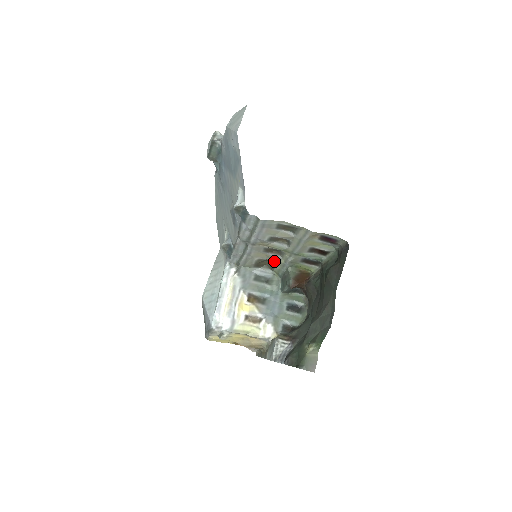
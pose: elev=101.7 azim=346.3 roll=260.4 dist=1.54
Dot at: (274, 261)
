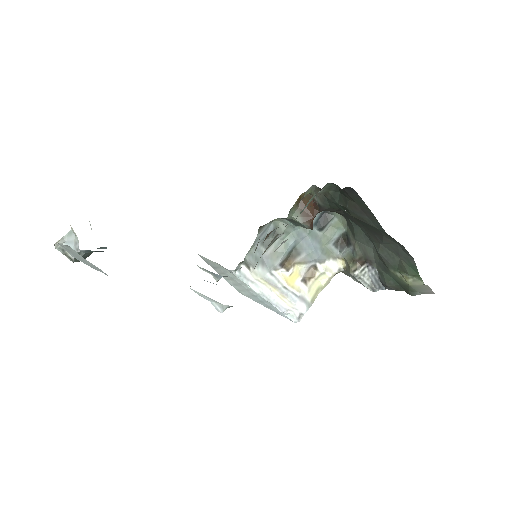
Dot at: occluded
